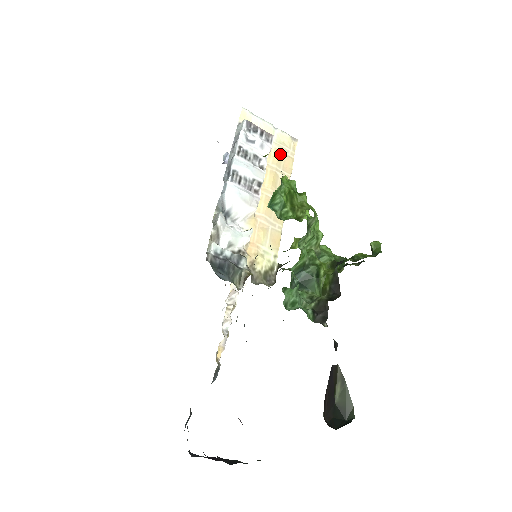
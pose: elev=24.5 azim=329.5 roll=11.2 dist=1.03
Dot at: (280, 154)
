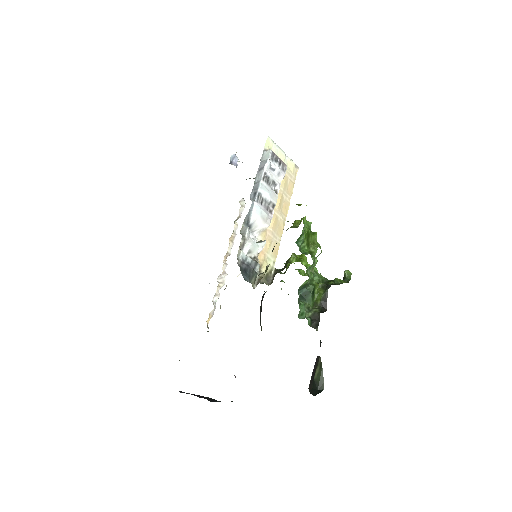
Dot at: (287, 179)
